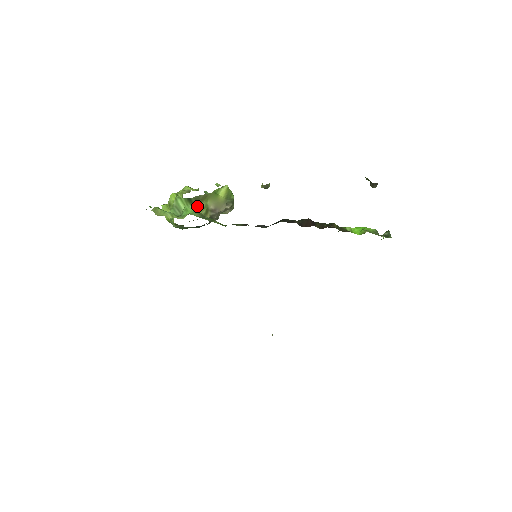
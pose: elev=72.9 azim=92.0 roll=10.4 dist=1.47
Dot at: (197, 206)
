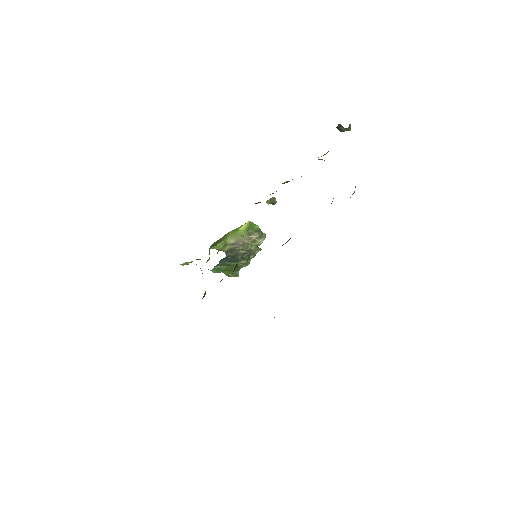
Dot at: (215, 246)
